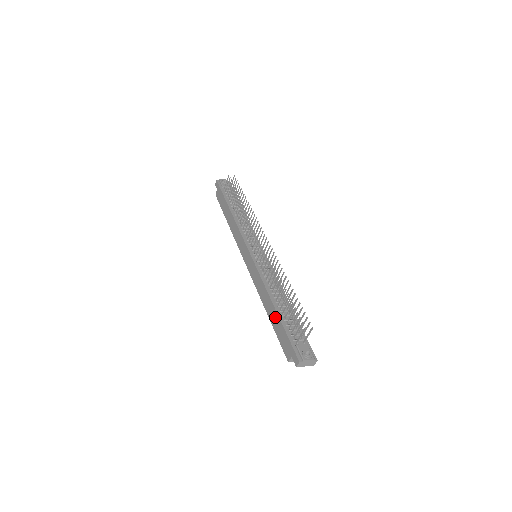
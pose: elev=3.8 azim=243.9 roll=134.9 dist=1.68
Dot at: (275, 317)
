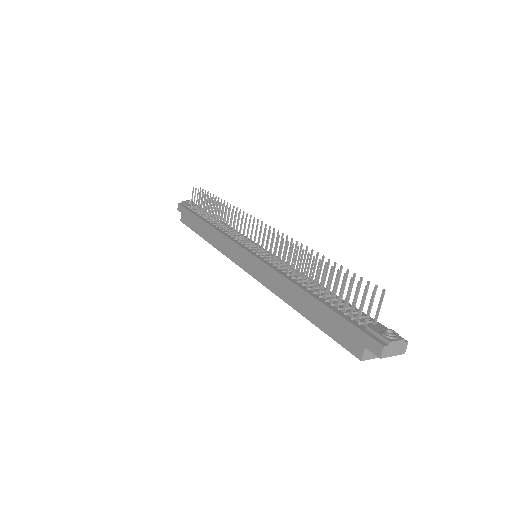
Dot at: (314, 307)
